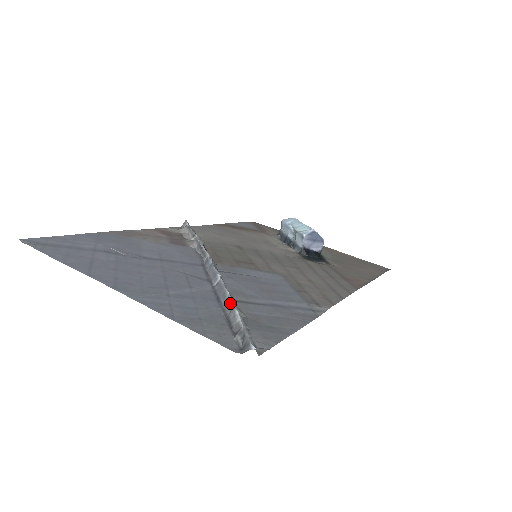
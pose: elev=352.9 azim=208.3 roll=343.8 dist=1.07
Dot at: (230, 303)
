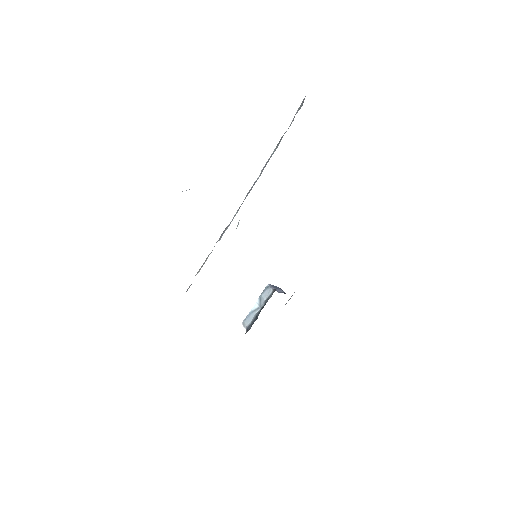
Dot at: (278, 143)
